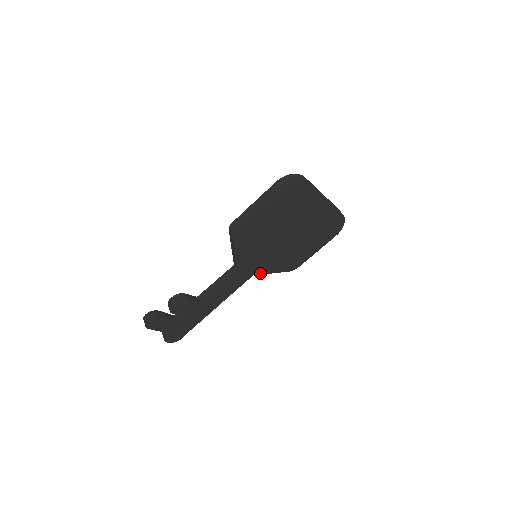
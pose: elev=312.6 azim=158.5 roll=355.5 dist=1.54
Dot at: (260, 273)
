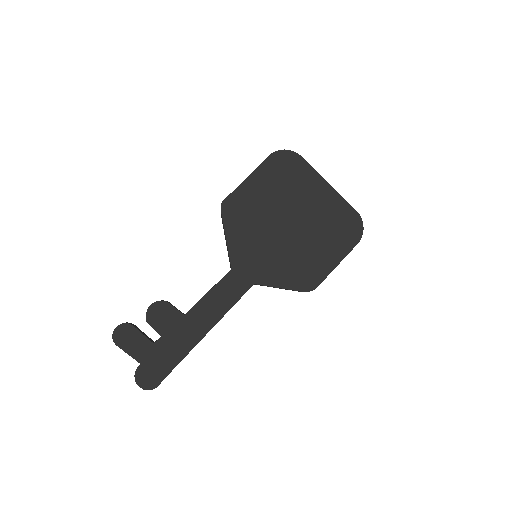
Dot at: (263, 283)
